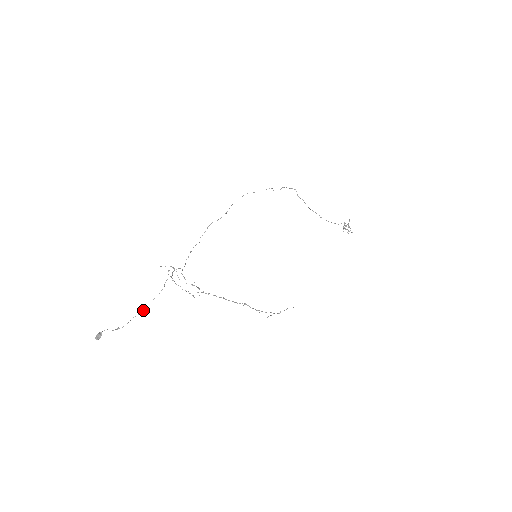
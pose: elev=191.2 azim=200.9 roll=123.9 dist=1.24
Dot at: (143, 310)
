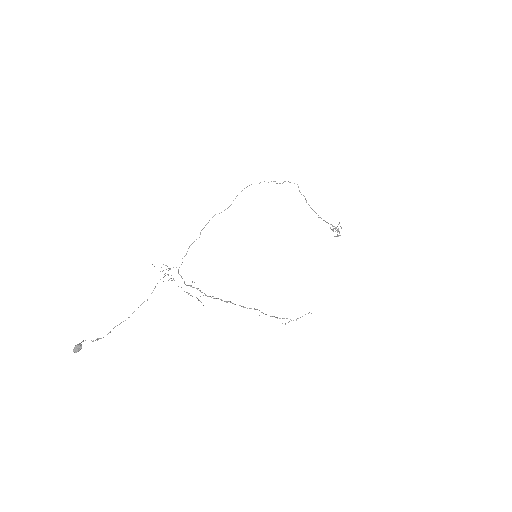
Dot at: occluded
